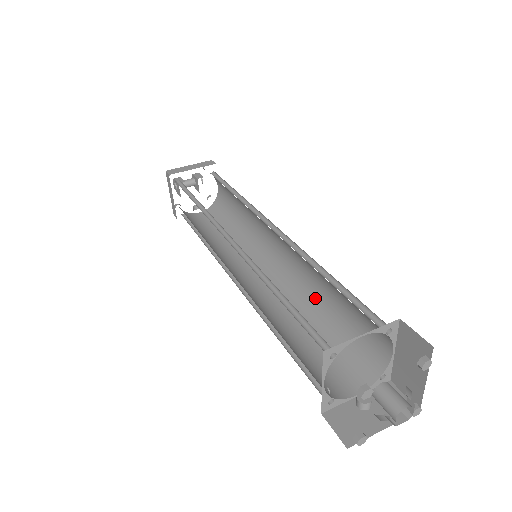
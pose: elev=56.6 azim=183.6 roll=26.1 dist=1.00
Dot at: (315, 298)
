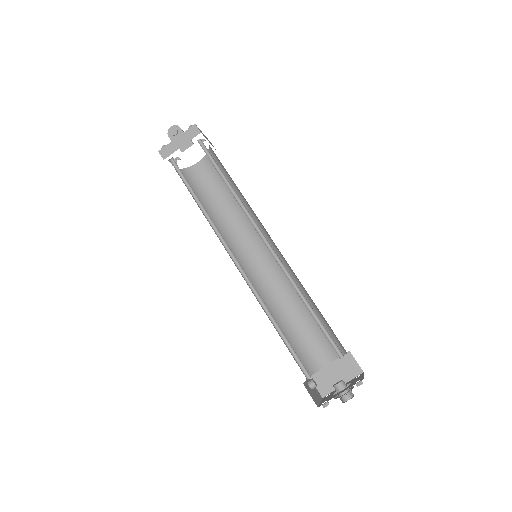
Dot at: (278, 307)
